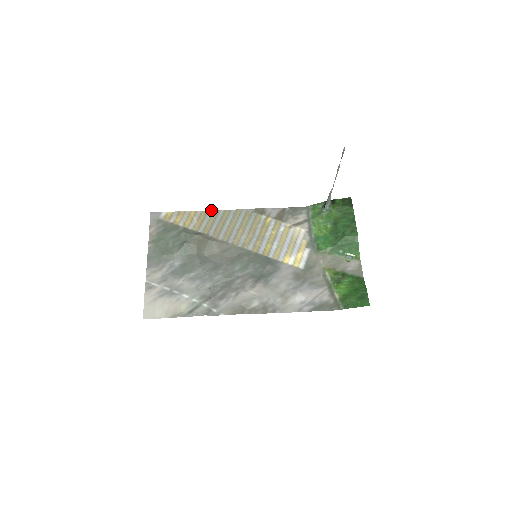
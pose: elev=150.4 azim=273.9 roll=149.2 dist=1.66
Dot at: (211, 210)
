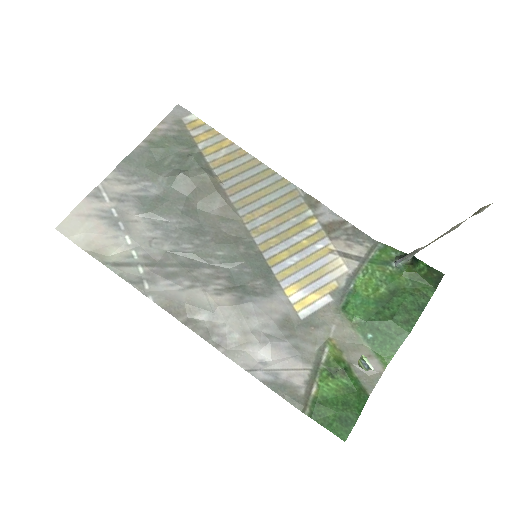
Dot at: occluded
